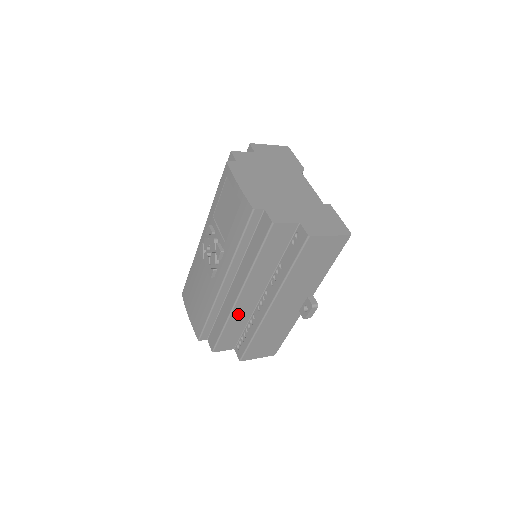
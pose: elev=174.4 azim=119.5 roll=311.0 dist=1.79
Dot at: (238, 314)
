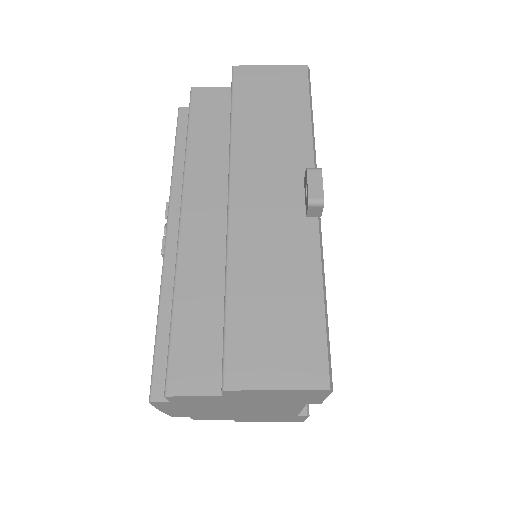
Dot at: (194, 263)
